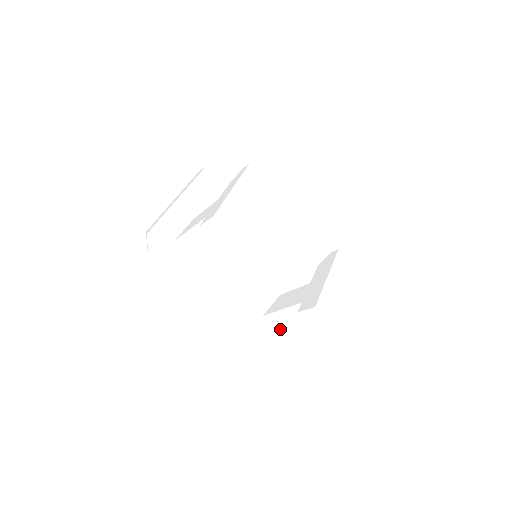
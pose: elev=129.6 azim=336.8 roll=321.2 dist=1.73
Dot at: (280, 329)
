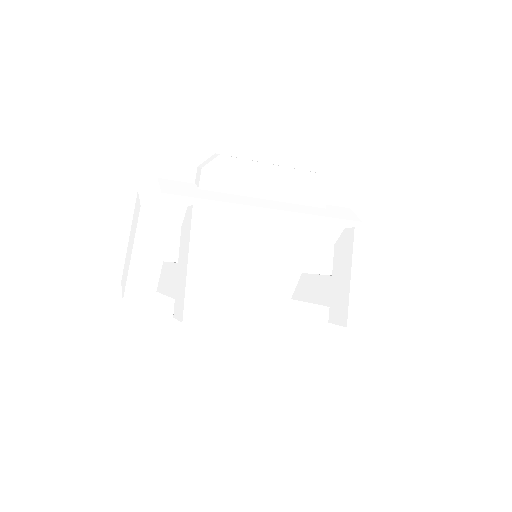
Dot at: occluded
